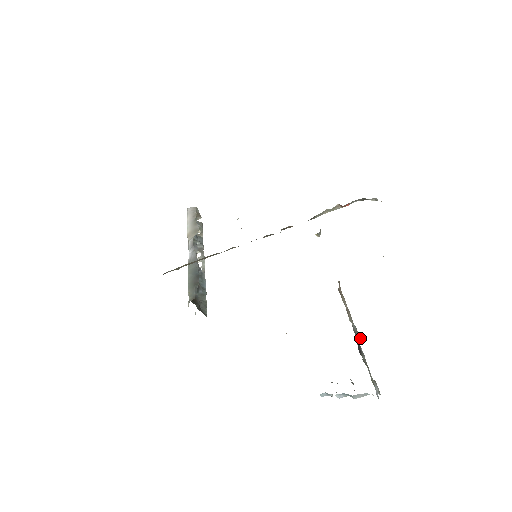
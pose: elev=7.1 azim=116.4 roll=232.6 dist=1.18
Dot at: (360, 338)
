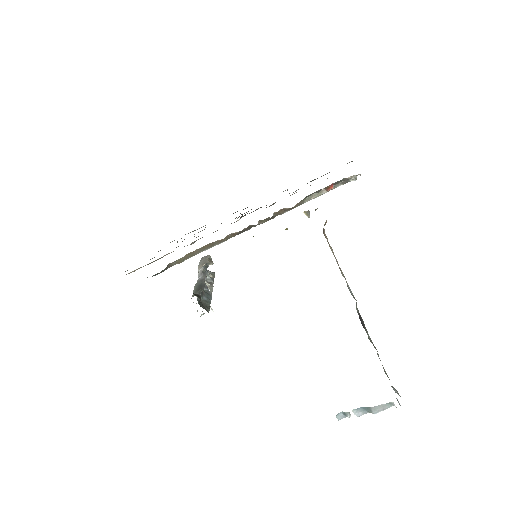
Dot at: occluded
